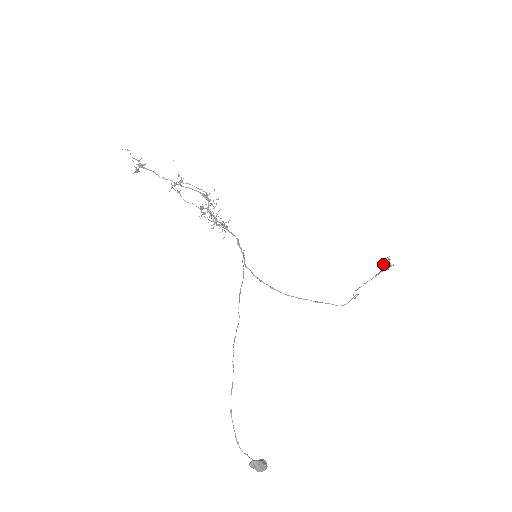
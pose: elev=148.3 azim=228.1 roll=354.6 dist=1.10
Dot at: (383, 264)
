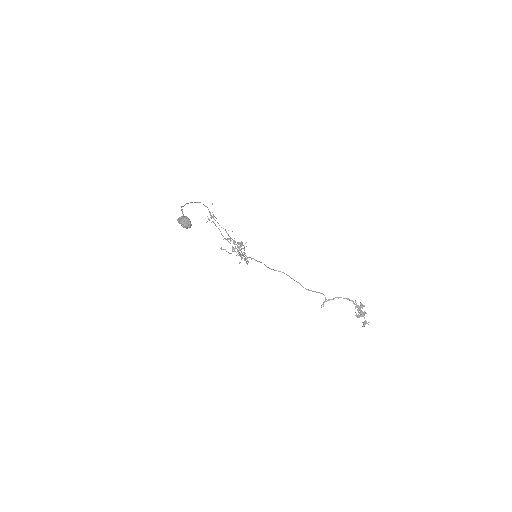
Dot at: (357, 305)
